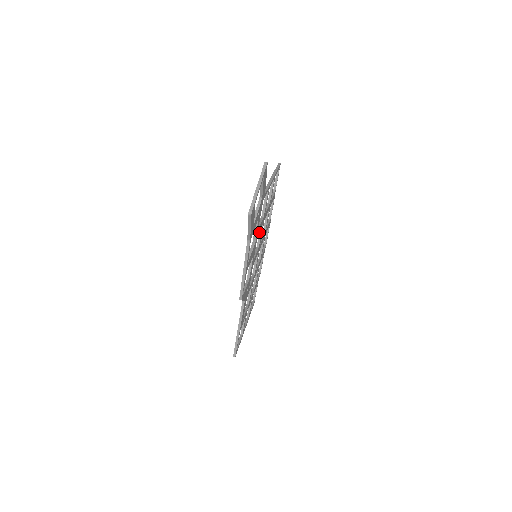
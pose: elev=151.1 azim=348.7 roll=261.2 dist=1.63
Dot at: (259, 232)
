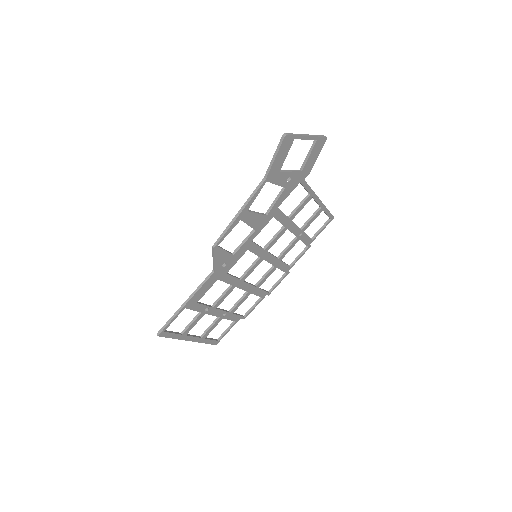
Dot at: (275, 234)
